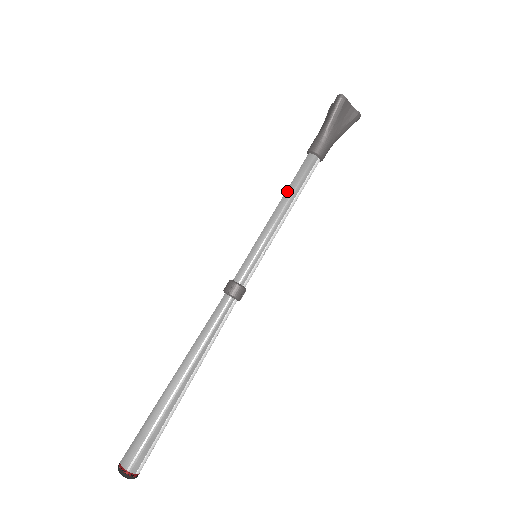
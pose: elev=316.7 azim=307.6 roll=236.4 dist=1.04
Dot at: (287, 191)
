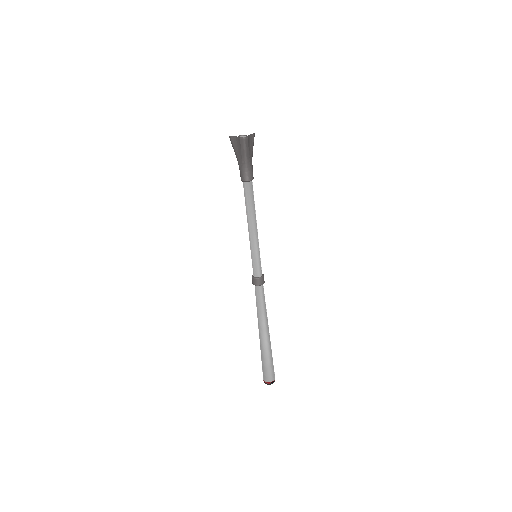
Dot at: (249, 213)
